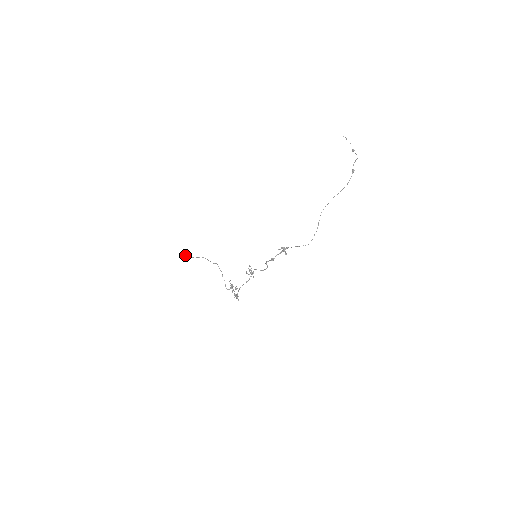
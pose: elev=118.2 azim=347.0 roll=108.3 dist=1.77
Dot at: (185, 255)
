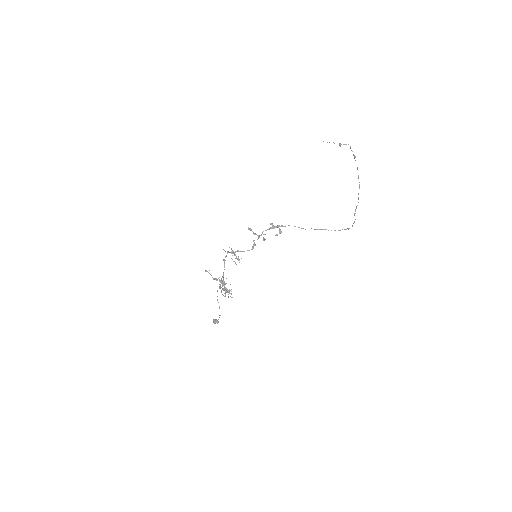
Dot at: (217, 320)
